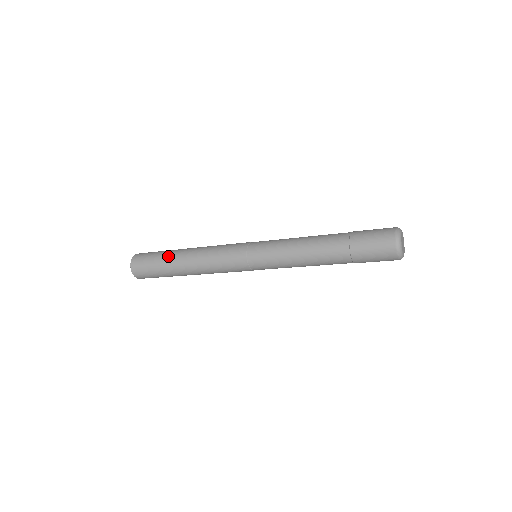
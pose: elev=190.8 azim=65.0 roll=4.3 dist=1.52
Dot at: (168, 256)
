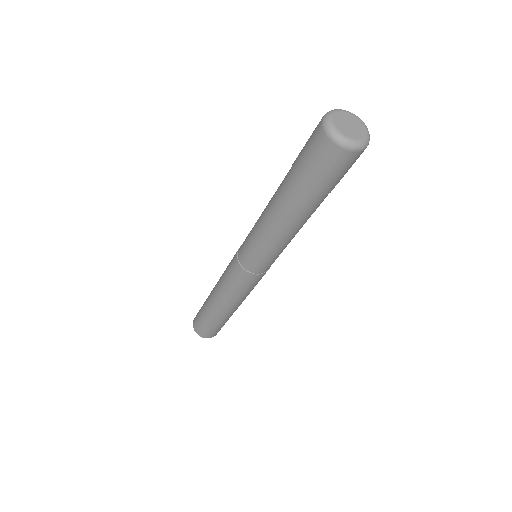
Dot at: (206, 309)
